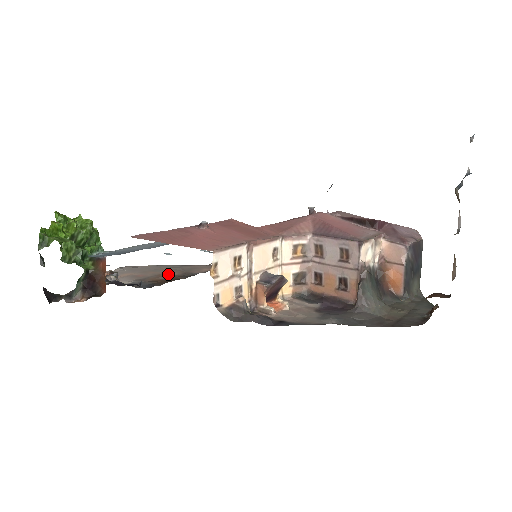
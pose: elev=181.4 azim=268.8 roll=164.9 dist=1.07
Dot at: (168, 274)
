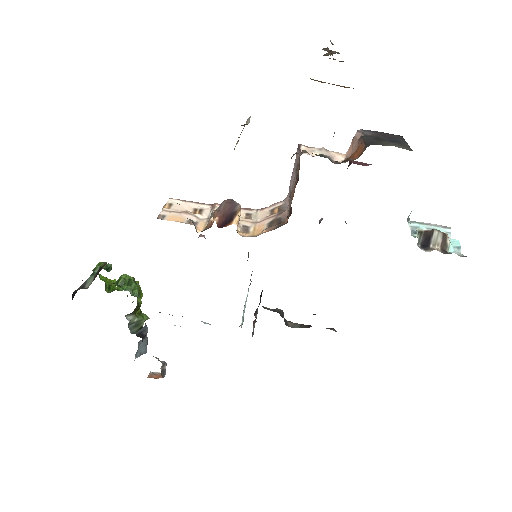
Dot at: occluded
